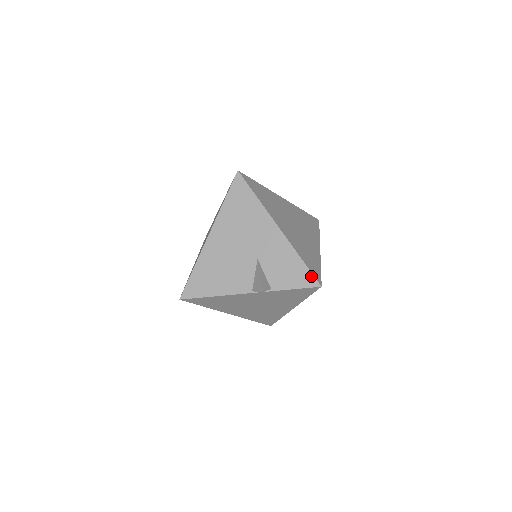
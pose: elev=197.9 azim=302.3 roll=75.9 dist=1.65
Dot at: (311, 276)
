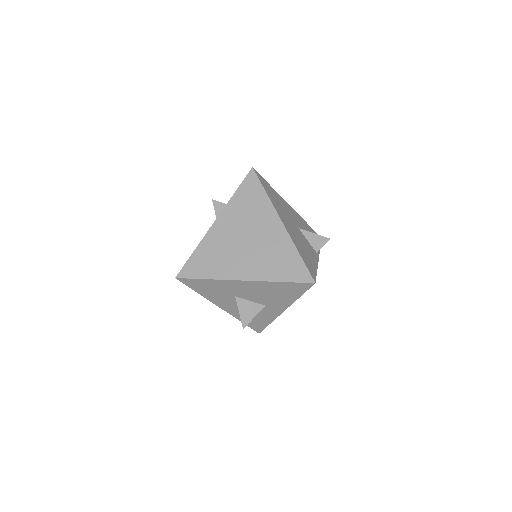
Dot at: occluded
